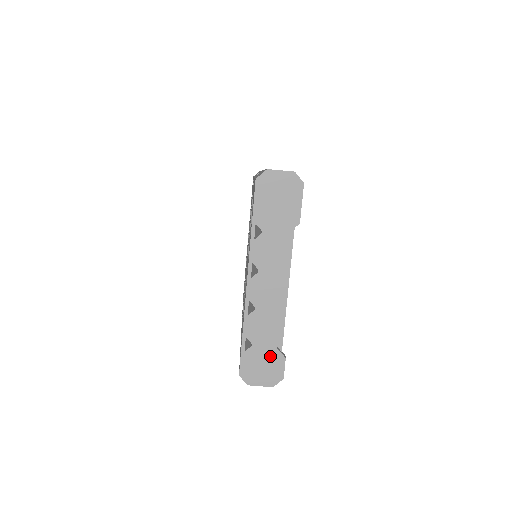
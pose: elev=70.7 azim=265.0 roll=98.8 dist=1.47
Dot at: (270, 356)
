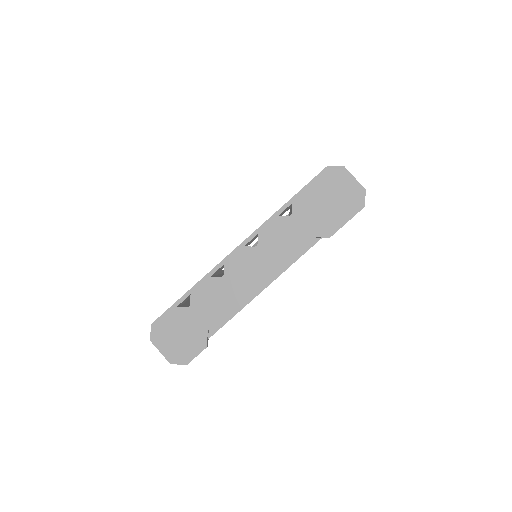
Dot at: (195, 332)
